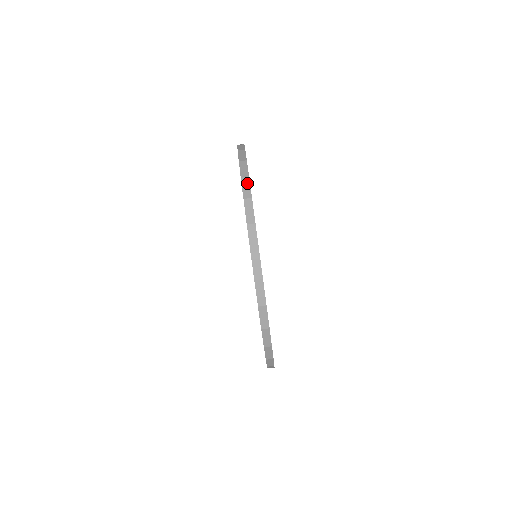
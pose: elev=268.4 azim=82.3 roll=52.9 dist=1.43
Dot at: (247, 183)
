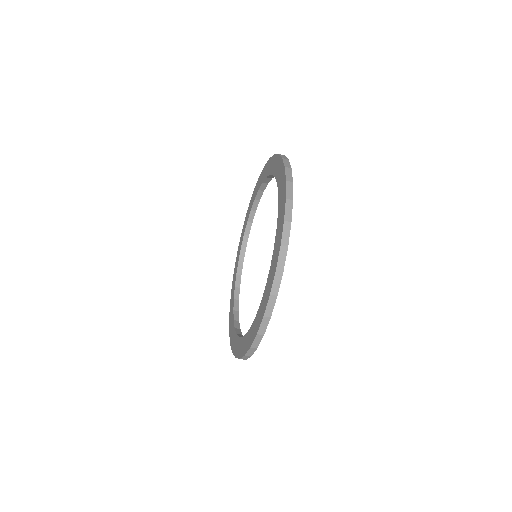
Dot at: (288, 229)
